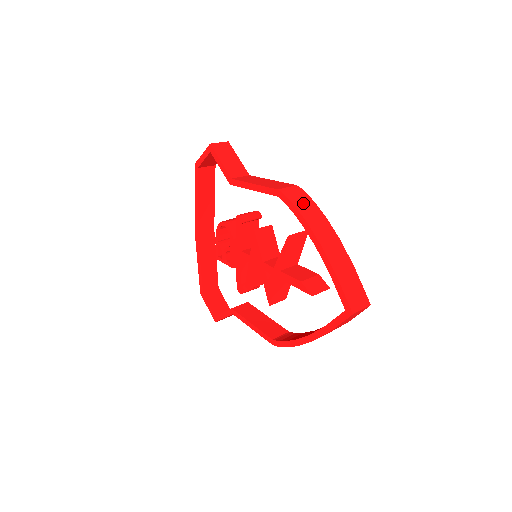
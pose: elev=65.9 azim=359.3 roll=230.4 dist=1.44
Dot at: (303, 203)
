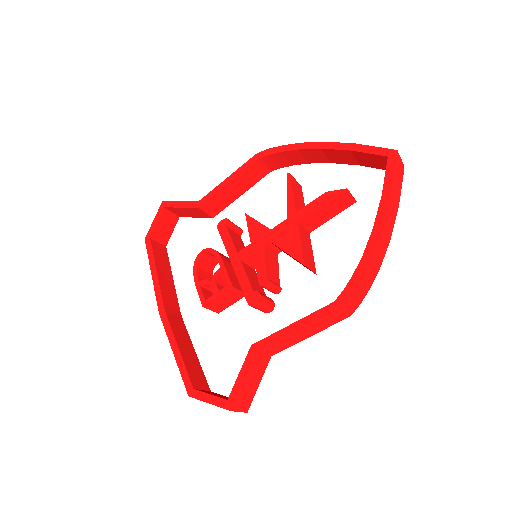
Dot at: occluded
